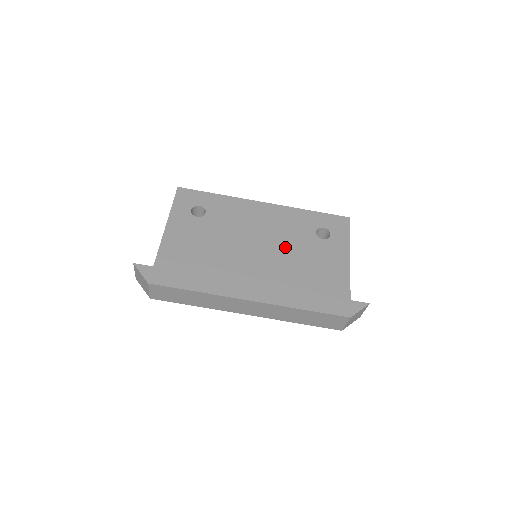
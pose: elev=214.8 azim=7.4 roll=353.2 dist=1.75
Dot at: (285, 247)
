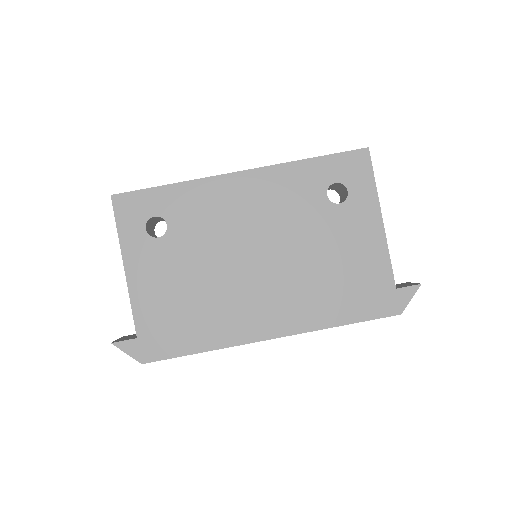
Dot at: (291, 239)
